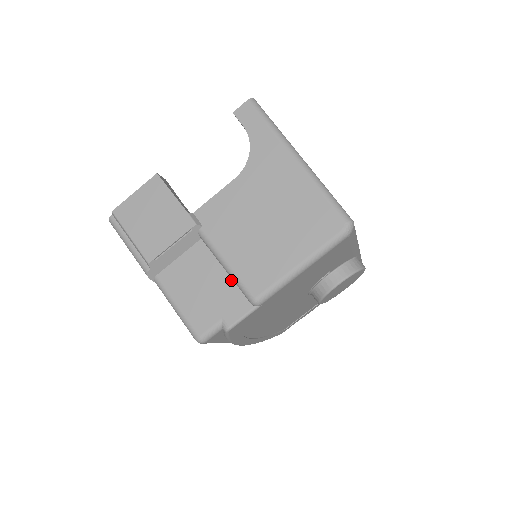
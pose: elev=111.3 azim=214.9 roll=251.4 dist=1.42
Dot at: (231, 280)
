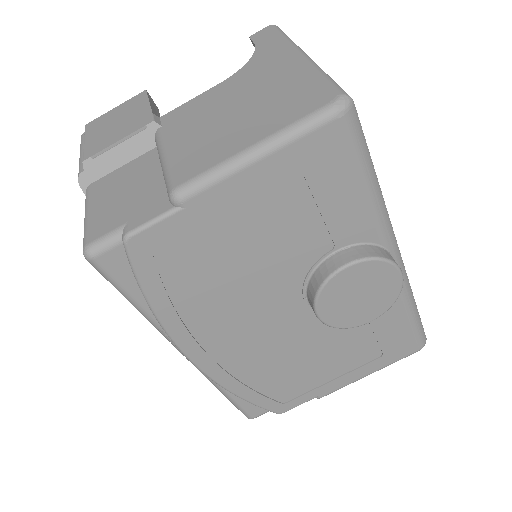
Dot at: (163, 181)
